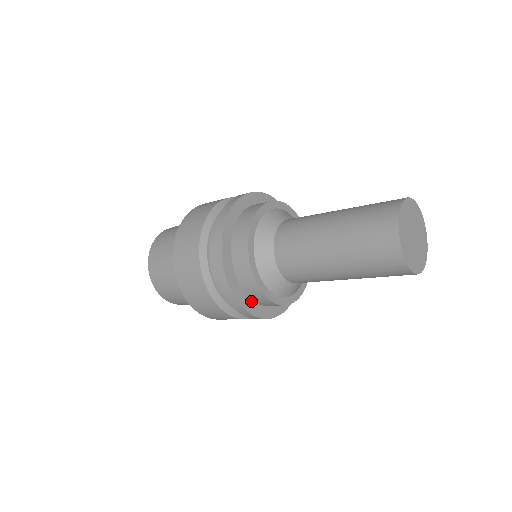
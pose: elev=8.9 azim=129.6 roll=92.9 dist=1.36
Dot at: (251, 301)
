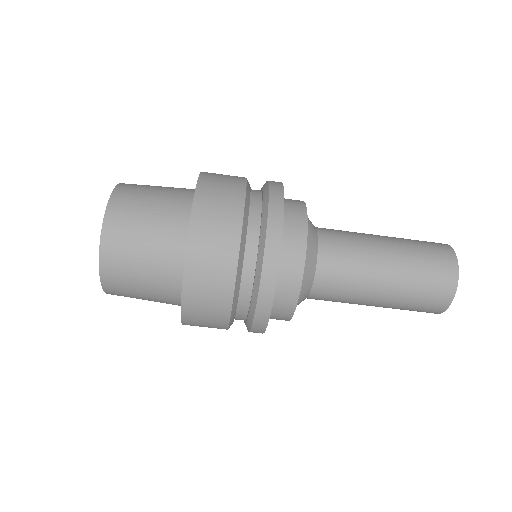
Dot at: occluded
